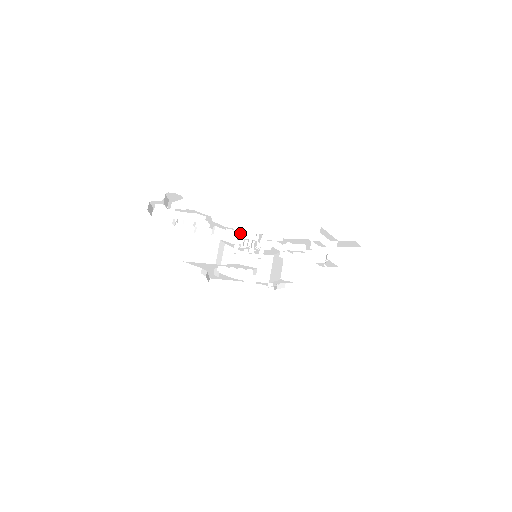
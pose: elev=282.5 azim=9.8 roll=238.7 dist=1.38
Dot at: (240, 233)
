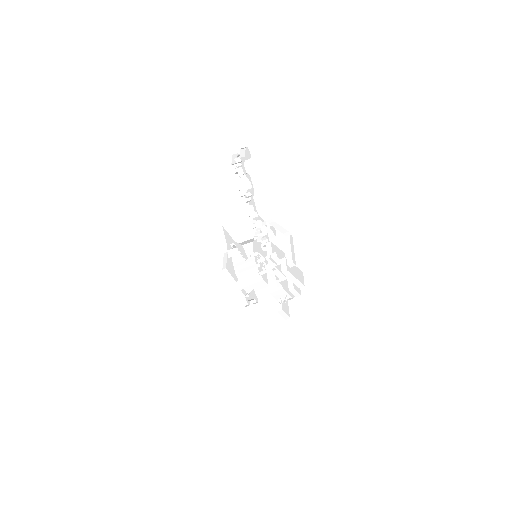
Dot at: (259, 220)
